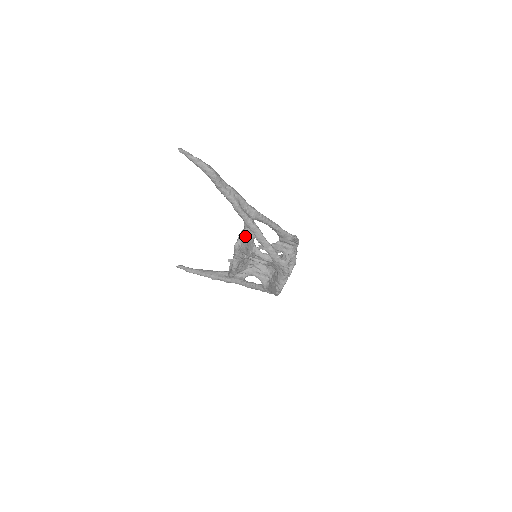
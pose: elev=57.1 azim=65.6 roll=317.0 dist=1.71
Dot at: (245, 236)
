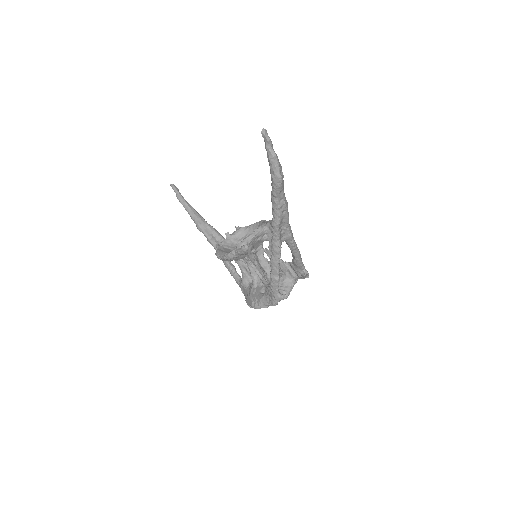
Dot at: (260, 234)
